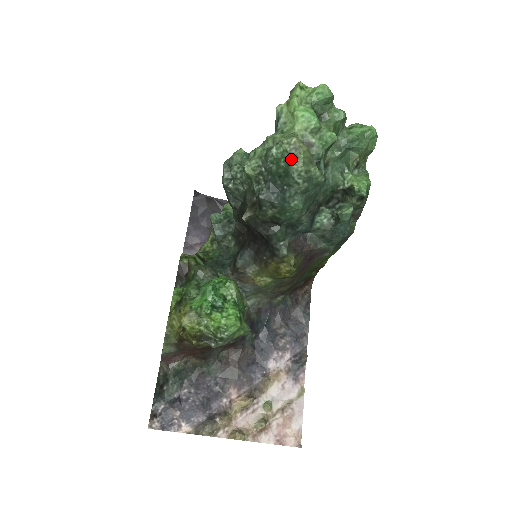
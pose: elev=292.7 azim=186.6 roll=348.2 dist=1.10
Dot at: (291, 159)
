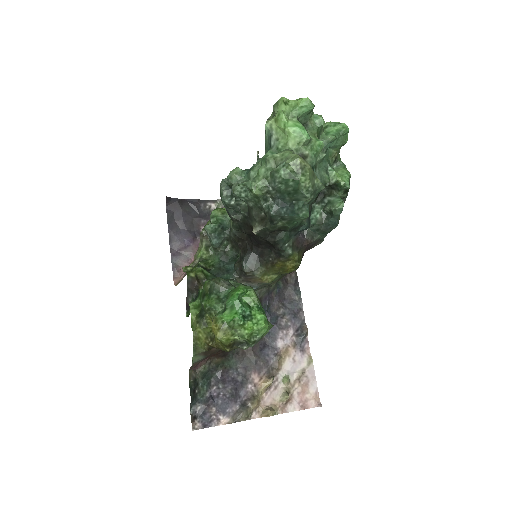
Dot at: (299, 178)
